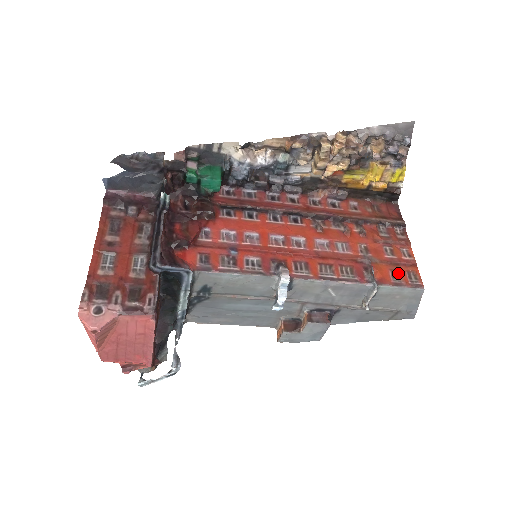
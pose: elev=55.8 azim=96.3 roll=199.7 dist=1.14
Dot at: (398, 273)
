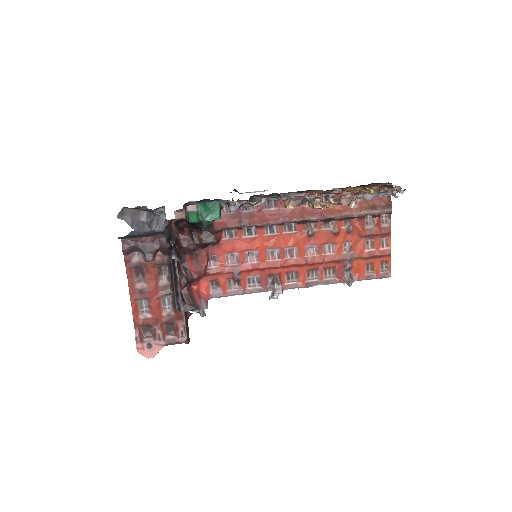
Dot at: (372, 266)
